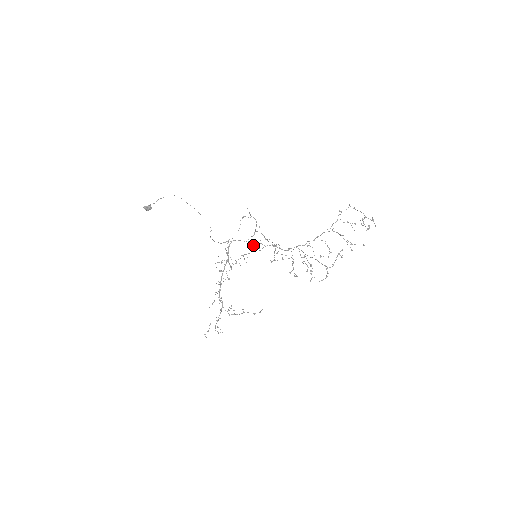
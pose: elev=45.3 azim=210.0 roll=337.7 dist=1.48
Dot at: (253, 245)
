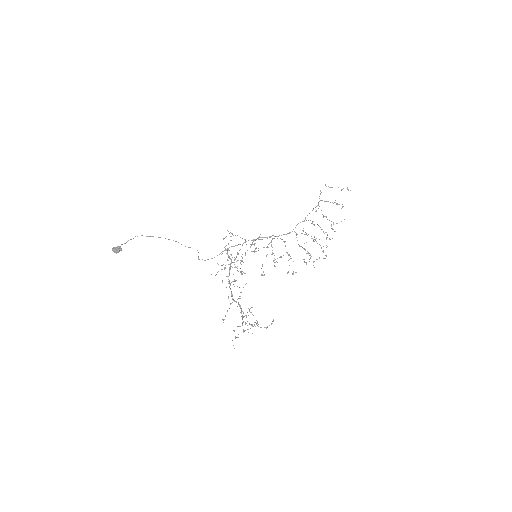
Dot at: occluded
